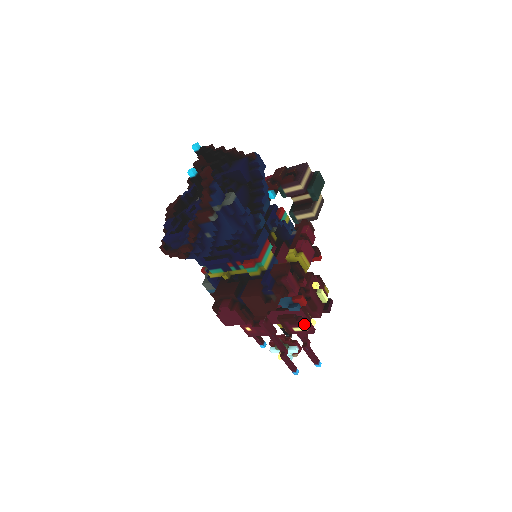
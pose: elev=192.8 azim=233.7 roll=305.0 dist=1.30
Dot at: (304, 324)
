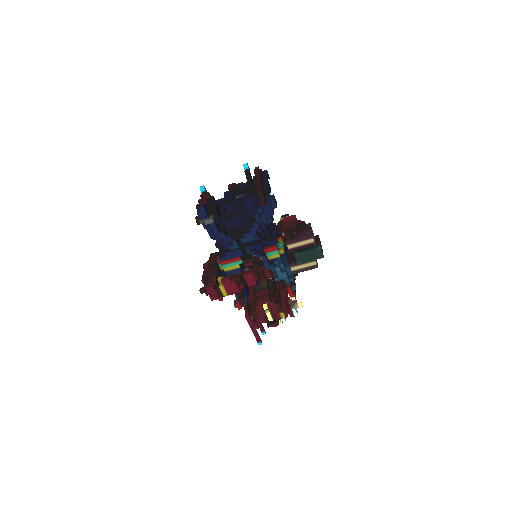
Dot at: (246, 316)
